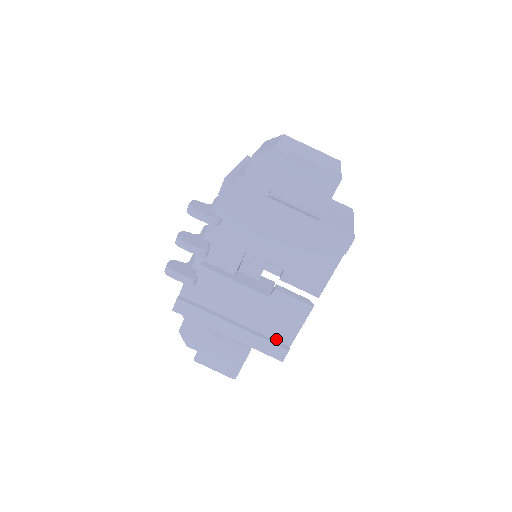
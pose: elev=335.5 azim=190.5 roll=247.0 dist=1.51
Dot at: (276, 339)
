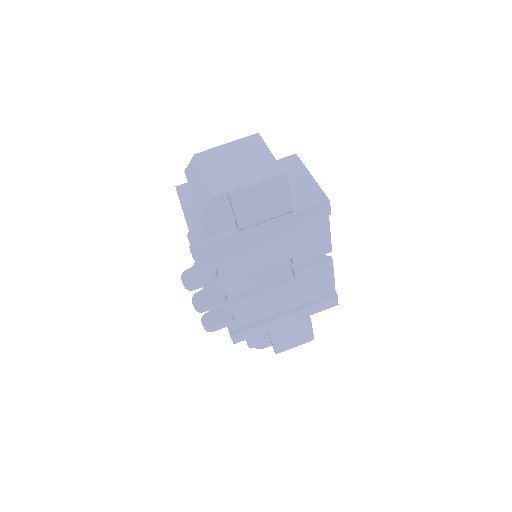
Dot at: (322, 296)
